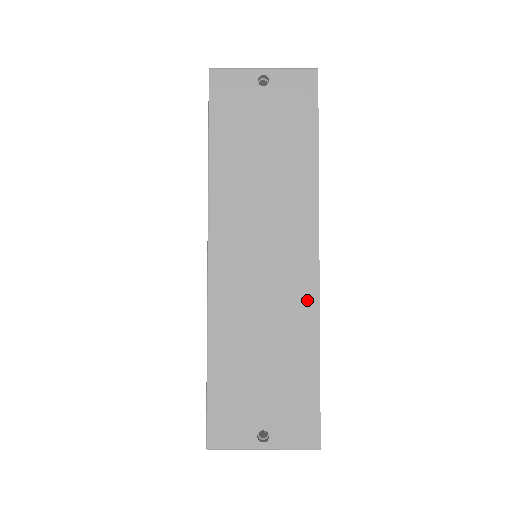
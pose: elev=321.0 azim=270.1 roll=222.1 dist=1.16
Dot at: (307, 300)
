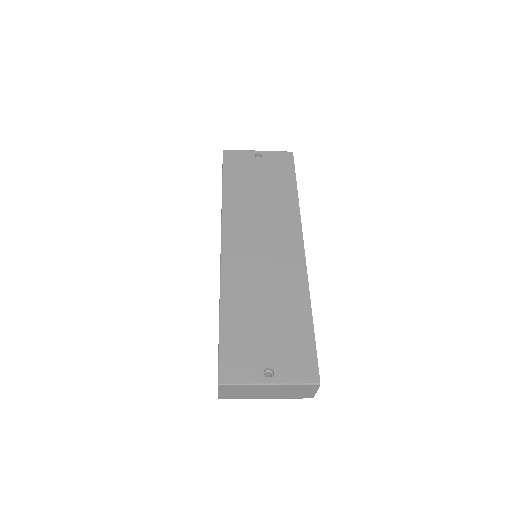
Dot at: (298, 273)
